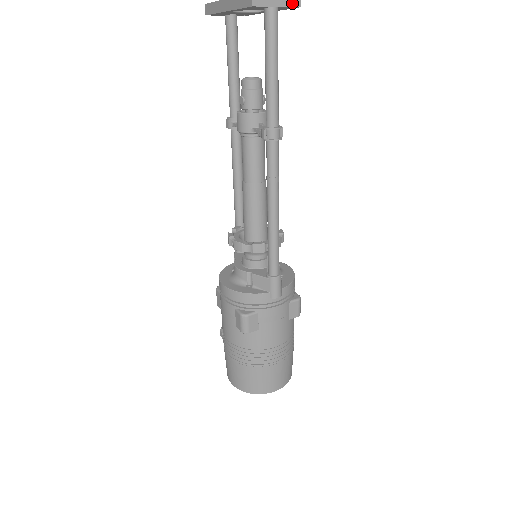
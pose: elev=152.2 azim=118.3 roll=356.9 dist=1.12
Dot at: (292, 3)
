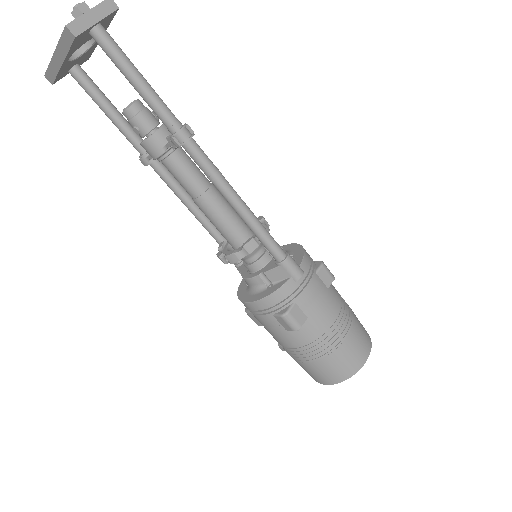
Dot at: (109, 10)
